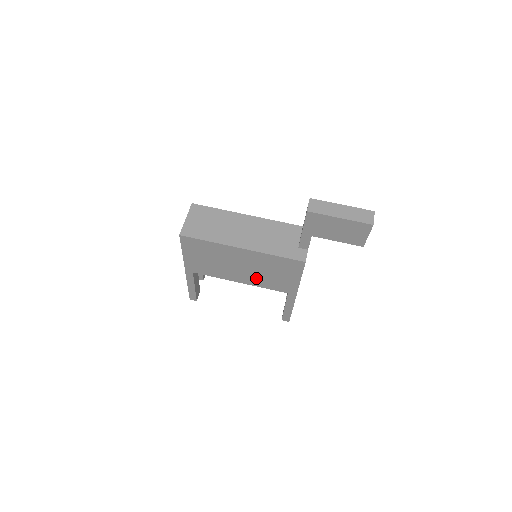
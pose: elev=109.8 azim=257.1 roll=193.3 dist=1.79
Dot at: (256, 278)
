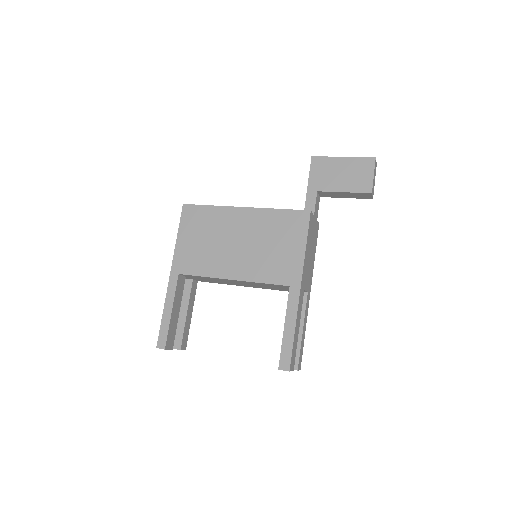
Dot at: (253, 263)
